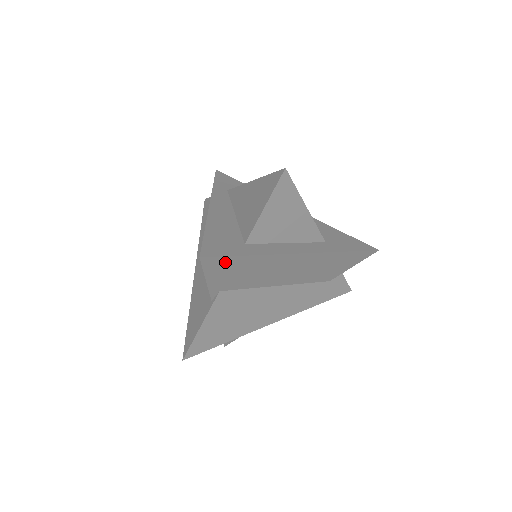
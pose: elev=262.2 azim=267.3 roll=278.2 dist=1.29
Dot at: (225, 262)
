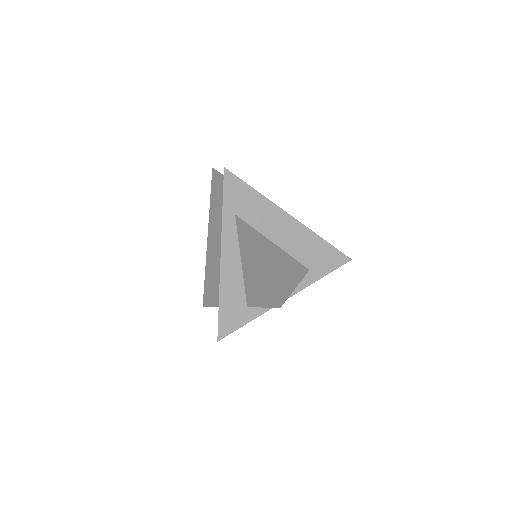
Dot at: occluded
